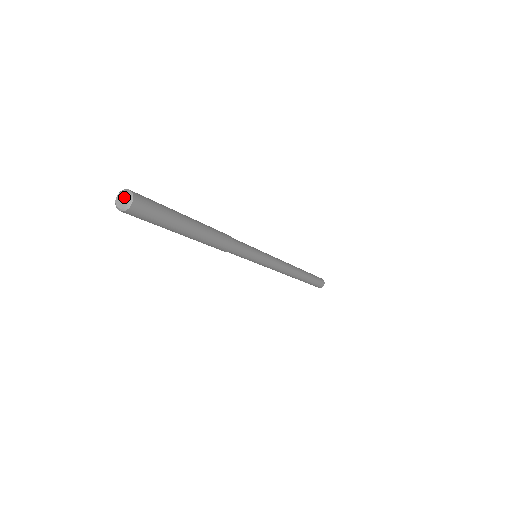
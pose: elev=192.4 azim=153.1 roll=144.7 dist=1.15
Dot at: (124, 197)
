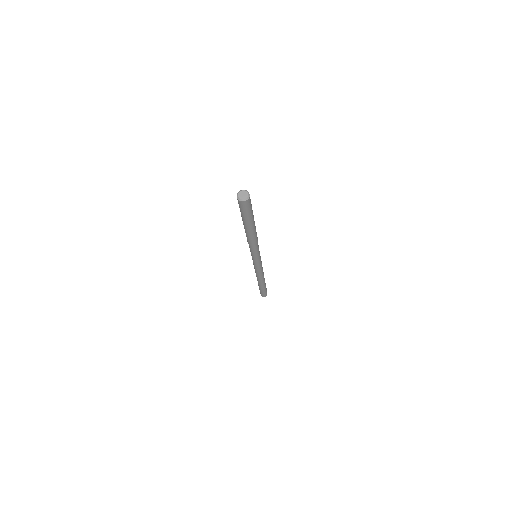
Dot at: (244, 193)
